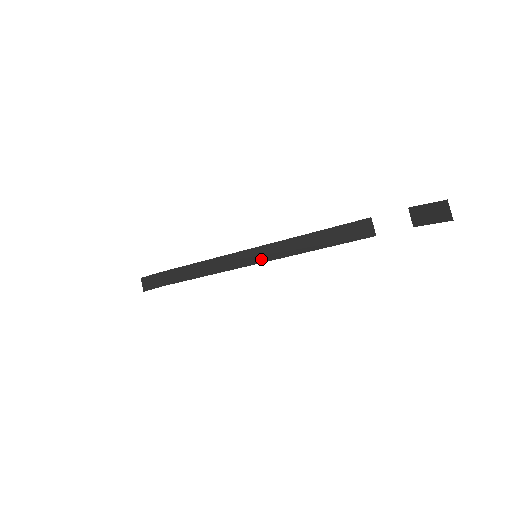
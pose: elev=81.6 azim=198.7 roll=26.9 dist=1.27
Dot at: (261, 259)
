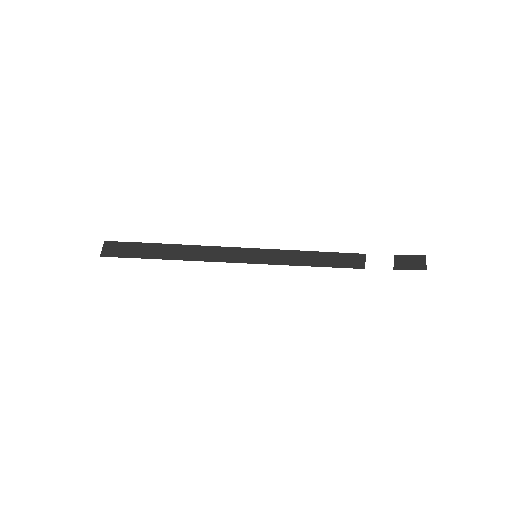
Dot at: (259, 260)
